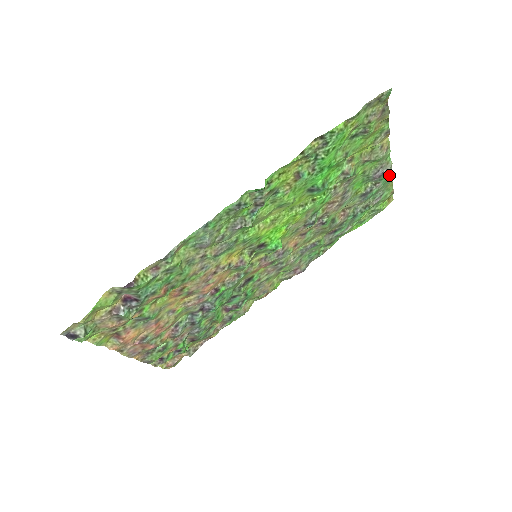
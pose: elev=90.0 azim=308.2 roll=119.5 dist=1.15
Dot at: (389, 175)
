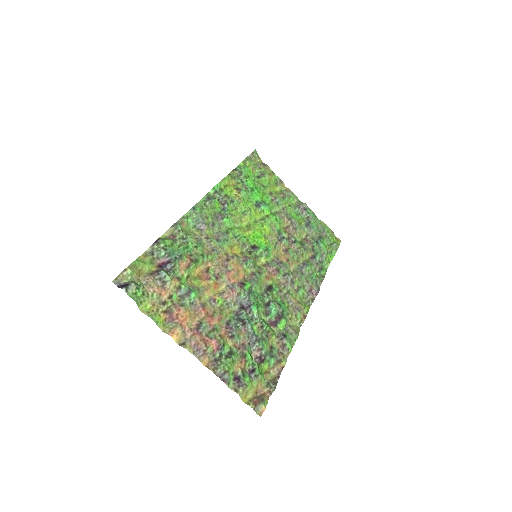
Dot at: (314, 215)
